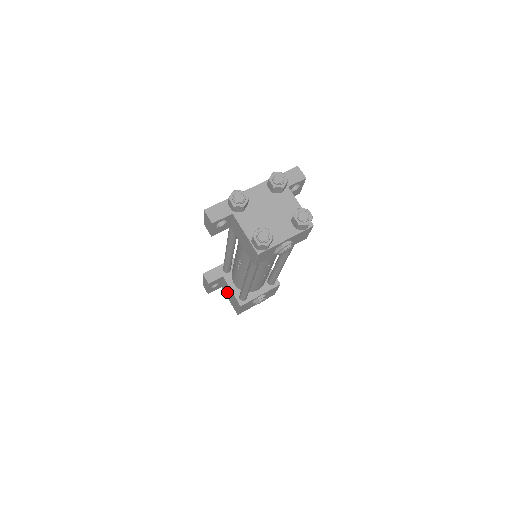
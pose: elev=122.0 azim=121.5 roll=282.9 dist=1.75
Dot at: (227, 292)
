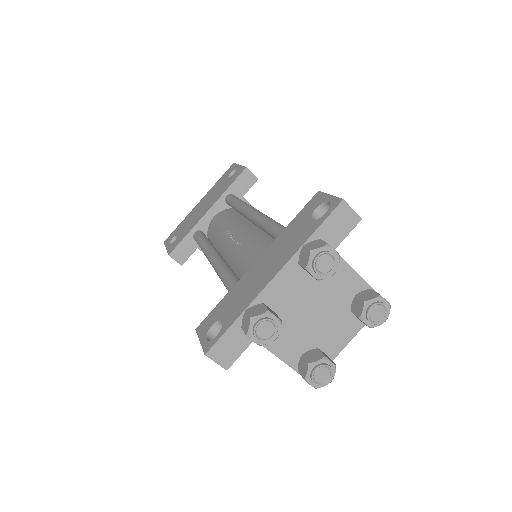
Dot at: occluded
